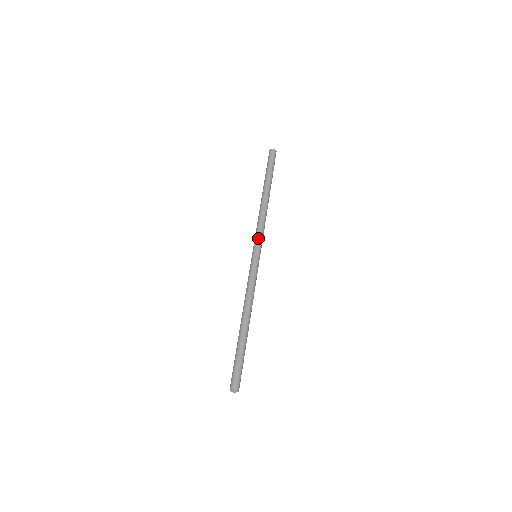
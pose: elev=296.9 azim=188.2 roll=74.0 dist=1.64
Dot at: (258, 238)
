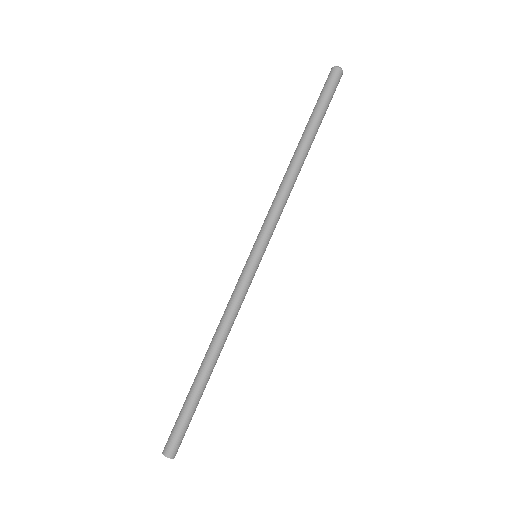
Dot at: (262, 227)
